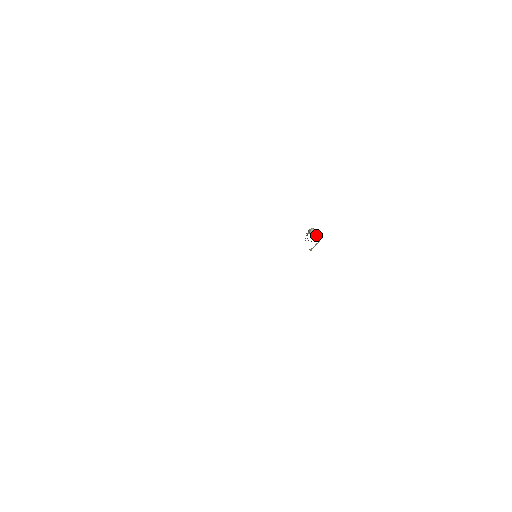
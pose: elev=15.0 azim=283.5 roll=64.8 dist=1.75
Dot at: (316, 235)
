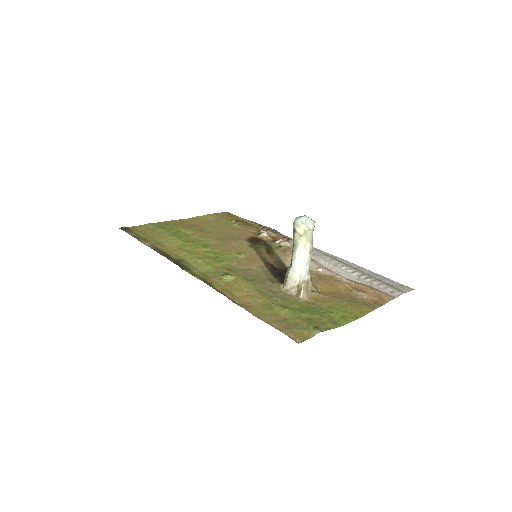
Dot at: (302, 264)
